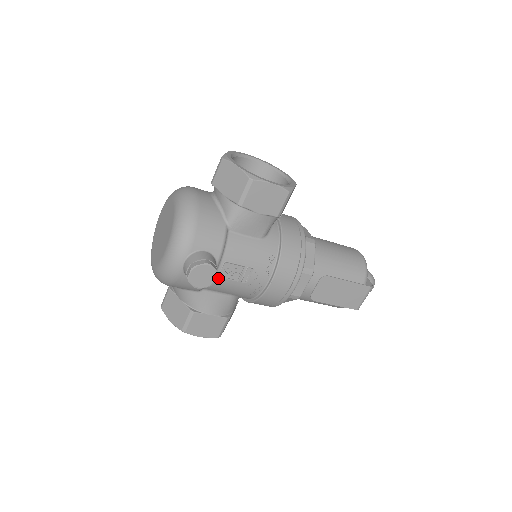
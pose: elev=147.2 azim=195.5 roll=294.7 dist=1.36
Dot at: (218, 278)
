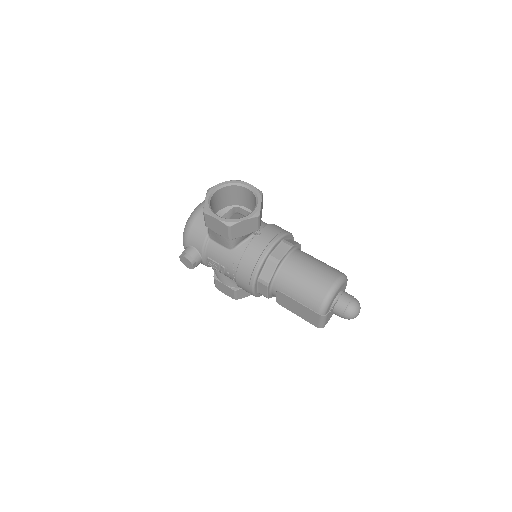
Dot at: (210, 265)
